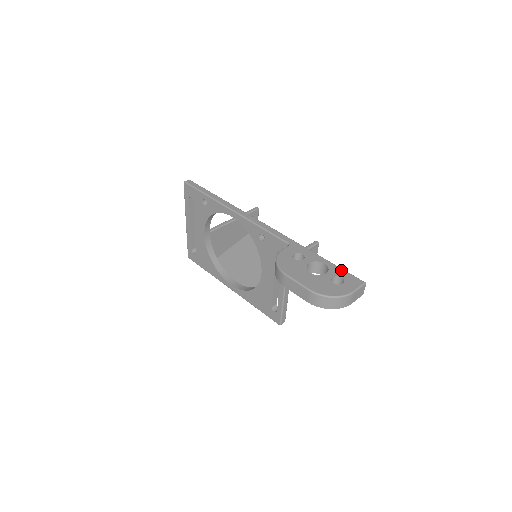
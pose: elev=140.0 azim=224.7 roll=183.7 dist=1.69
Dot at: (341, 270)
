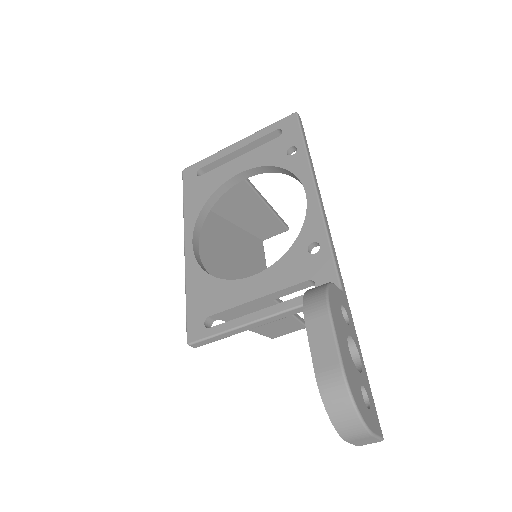
Dot at: occluded
